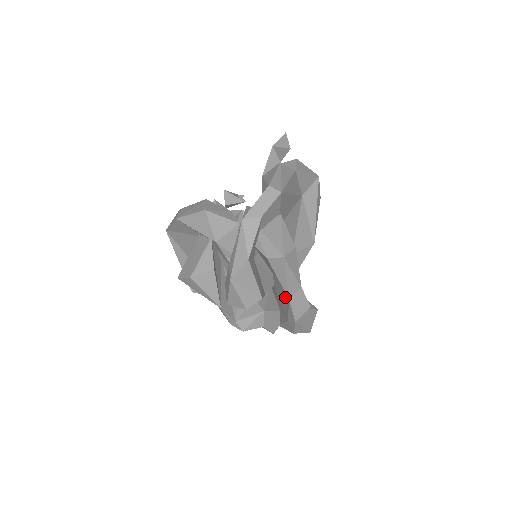
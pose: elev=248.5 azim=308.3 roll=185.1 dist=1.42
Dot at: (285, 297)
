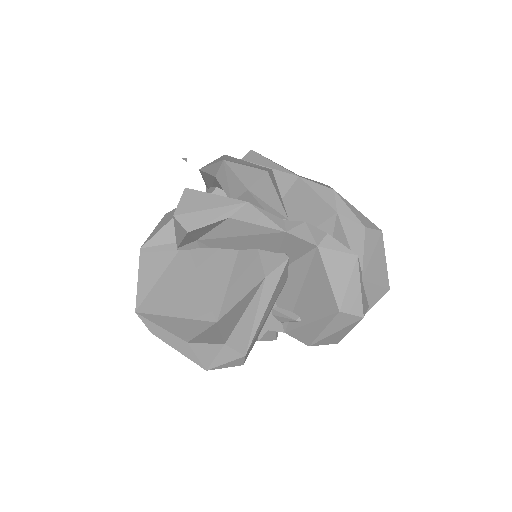
Dot at: (301, 194)
